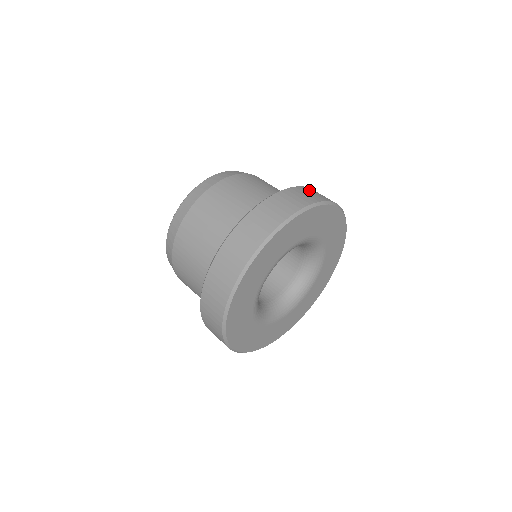
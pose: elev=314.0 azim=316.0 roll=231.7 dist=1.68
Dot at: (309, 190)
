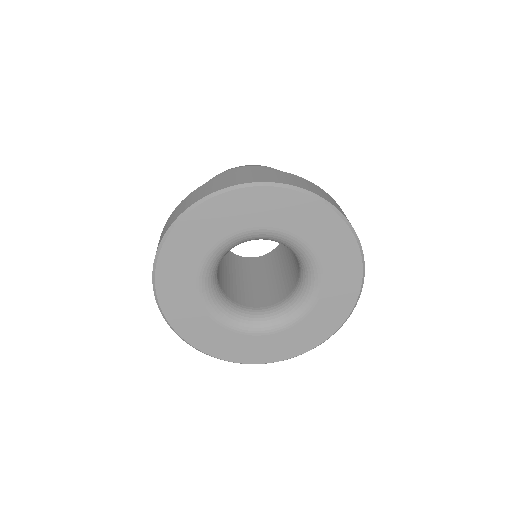
Dot at: occluded
